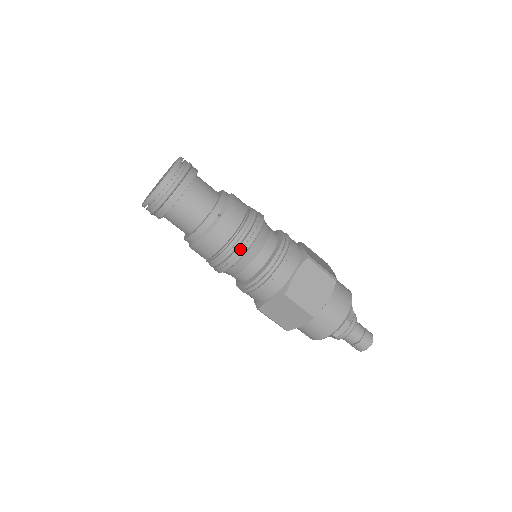
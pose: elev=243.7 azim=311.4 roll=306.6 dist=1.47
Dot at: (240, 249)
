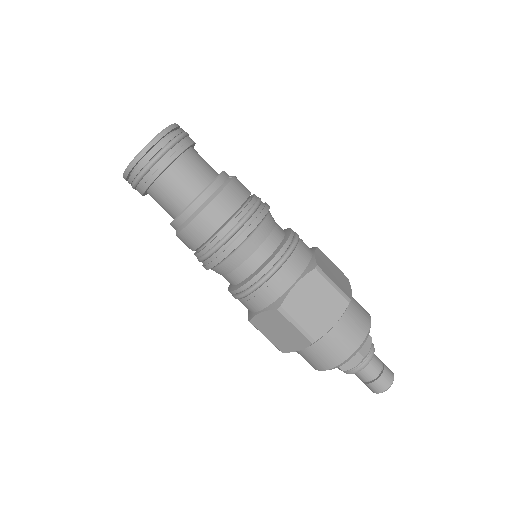
Dot at: (259, 212)
